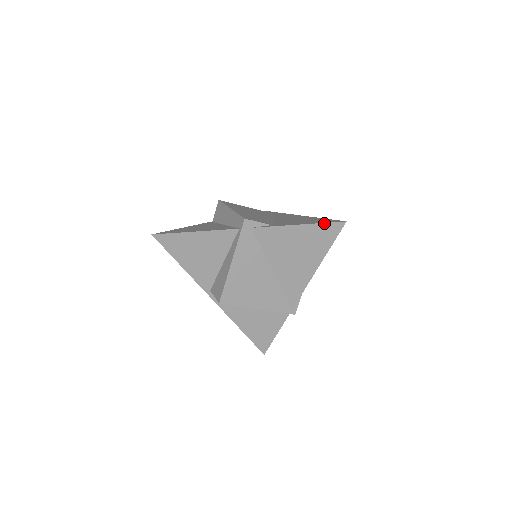
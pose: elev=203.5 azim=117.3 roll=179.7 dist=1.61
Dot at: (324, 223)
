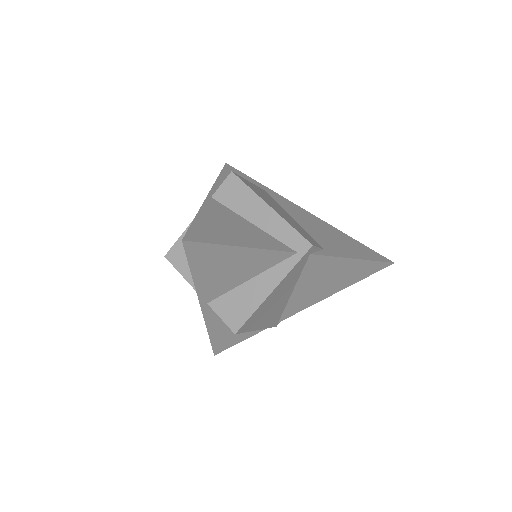
Dot at: (377, 261)
